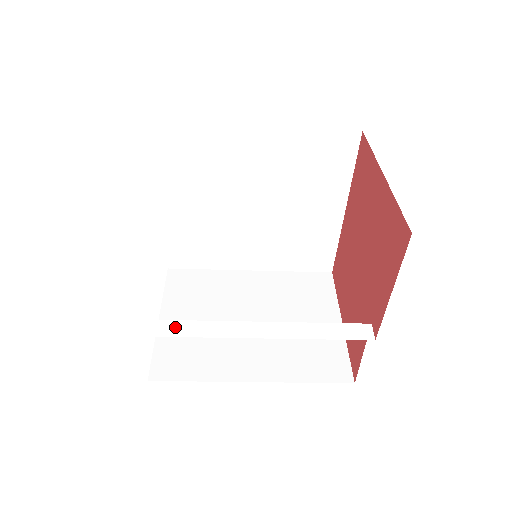
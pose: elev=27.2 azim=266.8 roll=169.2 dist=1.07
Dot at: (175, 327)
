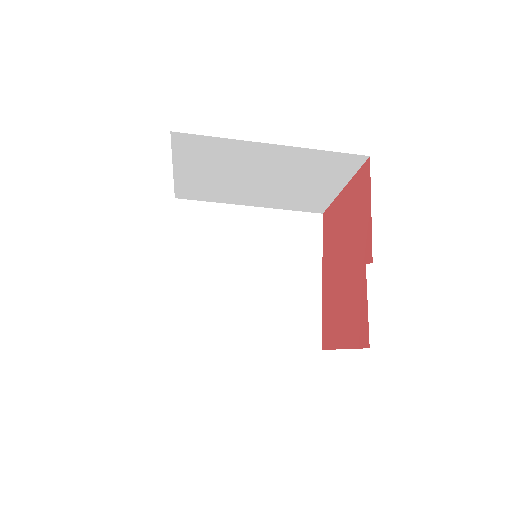
Dot at: occluded
